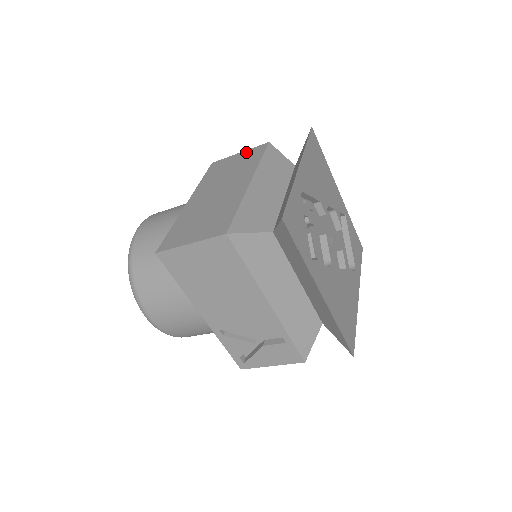
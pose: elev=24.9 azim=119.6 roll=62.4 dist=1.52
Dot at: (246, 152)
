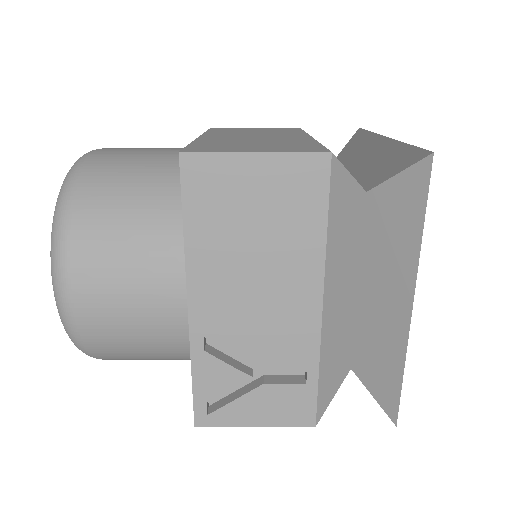
Dot at: occluded
